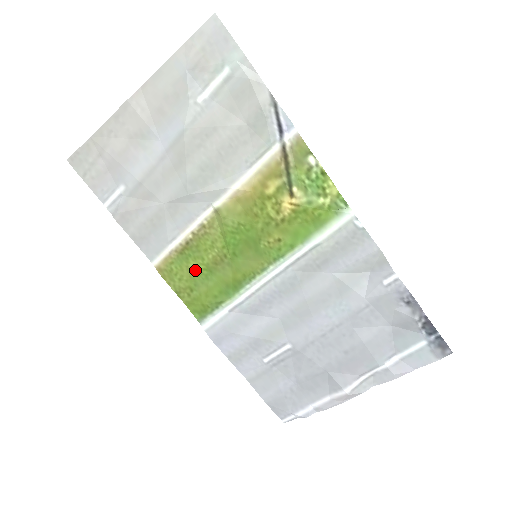
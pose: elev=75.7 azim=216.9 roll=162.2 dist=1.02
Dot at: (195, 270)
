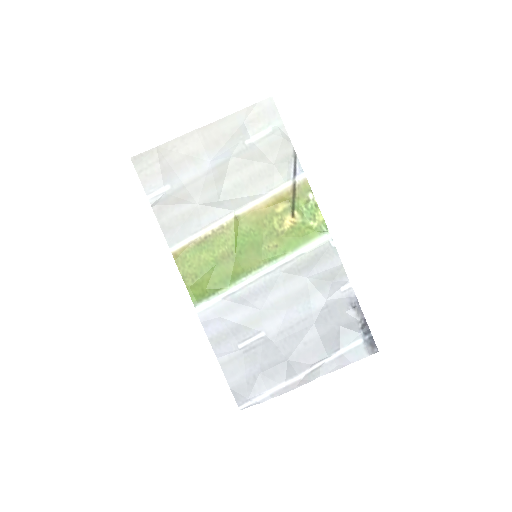
Dot at: (205, 260)
